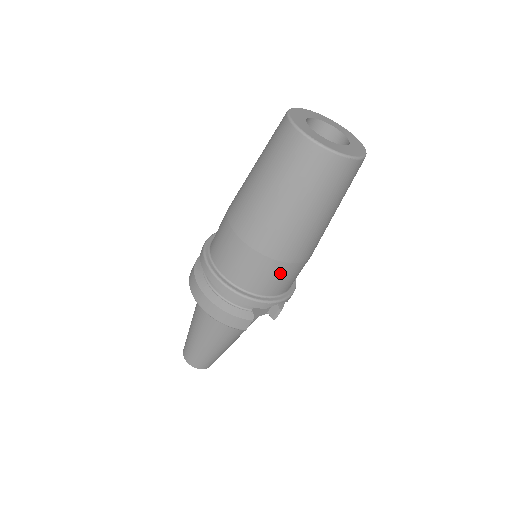
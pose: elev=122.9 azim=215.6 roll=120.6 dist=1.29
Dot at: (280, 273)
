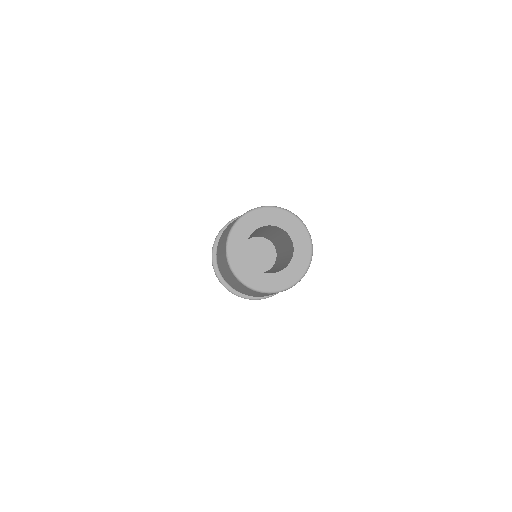
Dot at: occluded
